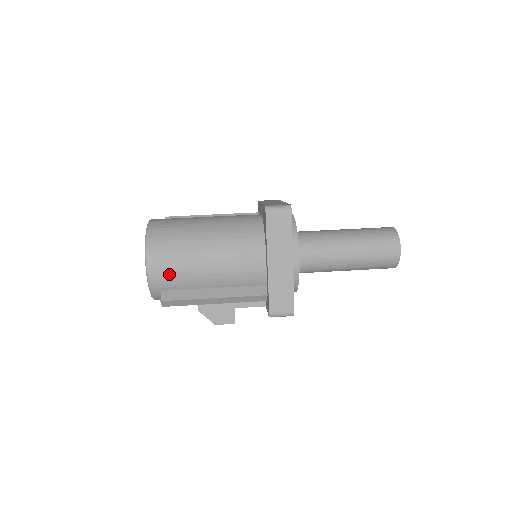
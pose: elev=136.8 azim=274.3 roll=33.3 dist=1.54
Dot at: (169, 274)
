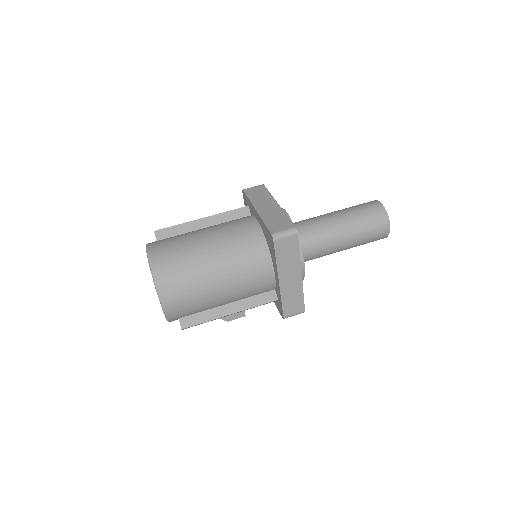
Dot at: (185, 307)
